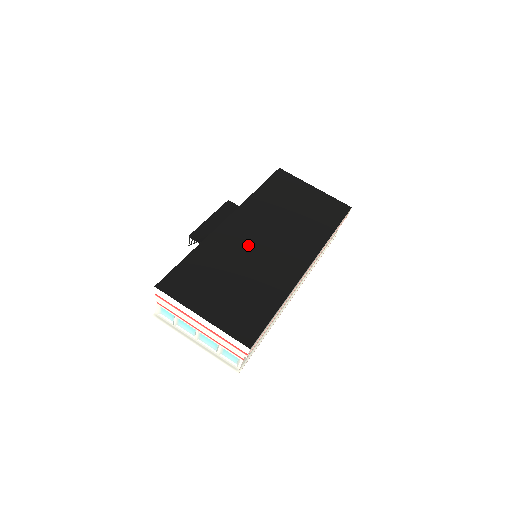
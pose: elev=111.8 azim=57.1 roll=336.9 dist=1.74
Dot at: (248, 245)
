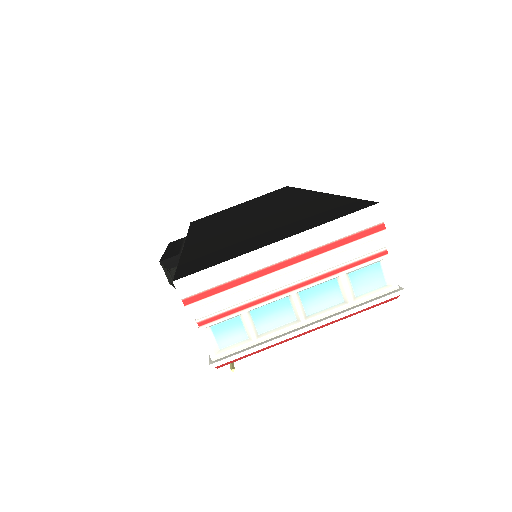
Dot at: (236, 225)
